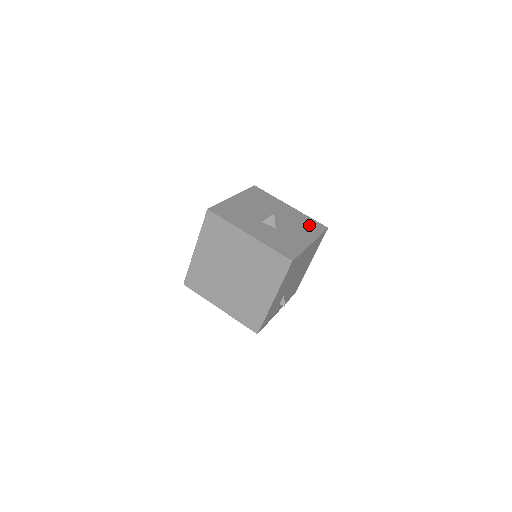
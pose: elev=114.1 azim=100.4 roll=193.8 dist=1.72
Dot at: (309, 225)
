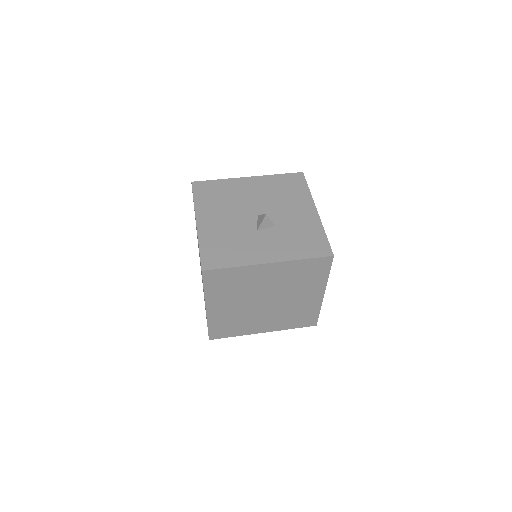
Dot at: (289, 187)
